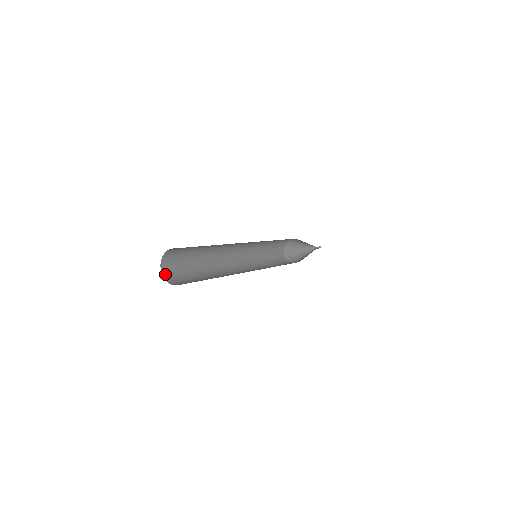
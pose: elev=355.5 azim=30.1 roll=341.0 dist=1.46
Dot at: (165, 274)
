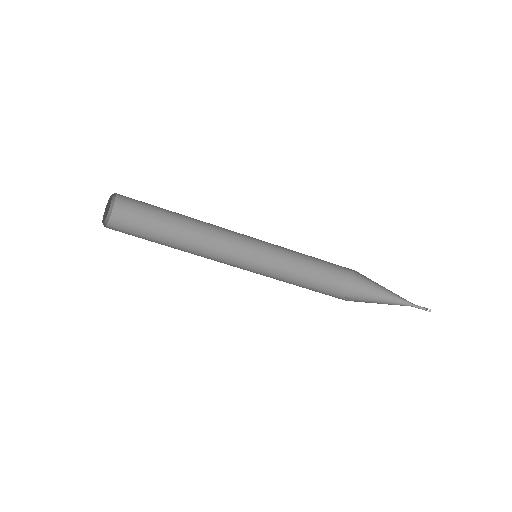
Dot at: (111, 226)
